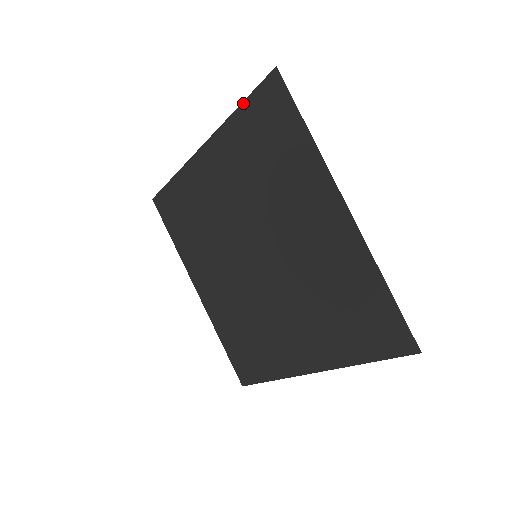
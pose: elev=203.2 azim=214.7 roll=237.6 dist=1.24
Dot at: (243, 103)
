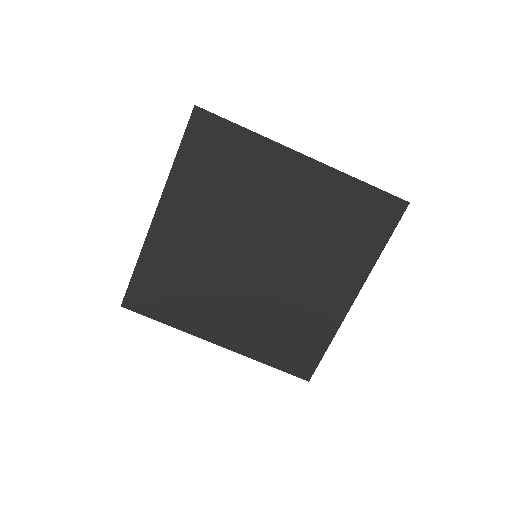
Dot at: (179, 150)
